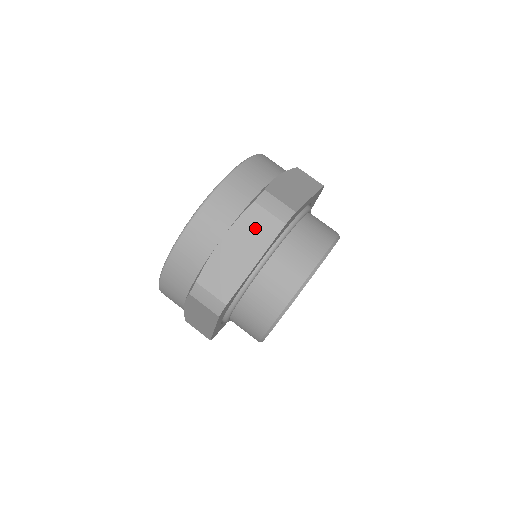
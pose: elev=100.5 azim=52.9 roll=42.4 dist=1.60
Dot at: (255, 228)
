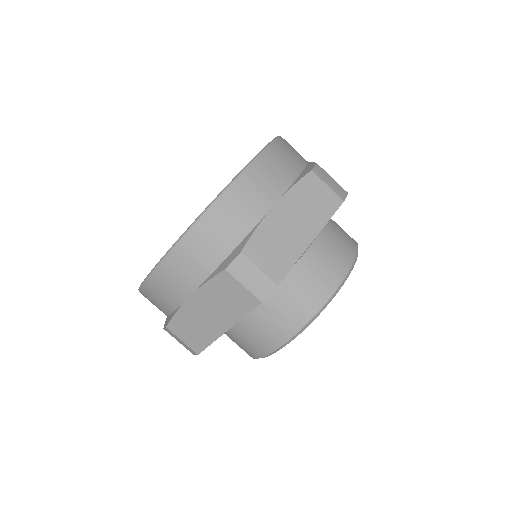
Dot at: (226, 297)
